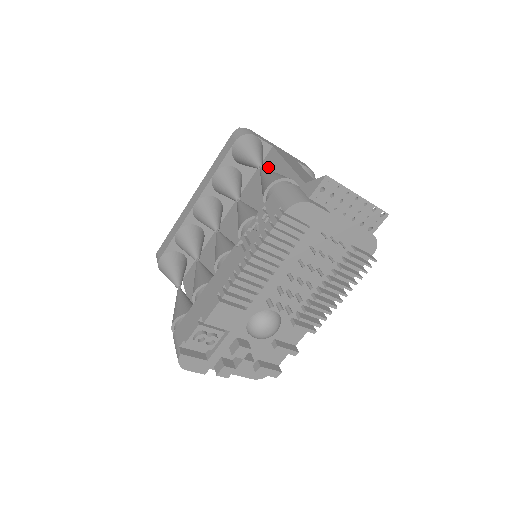
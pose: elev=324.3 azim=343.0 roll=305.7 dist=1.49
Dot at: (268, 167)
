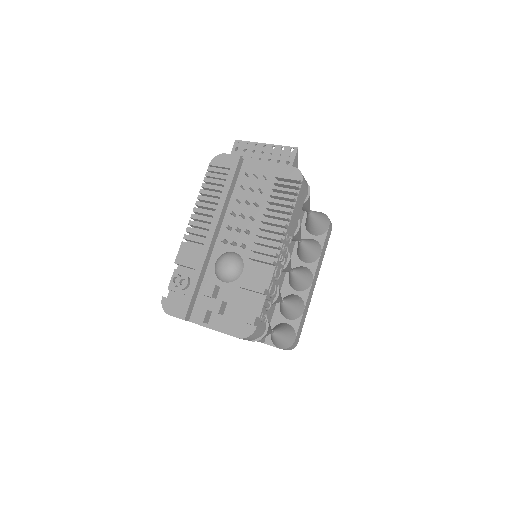
Dot at: occluded
